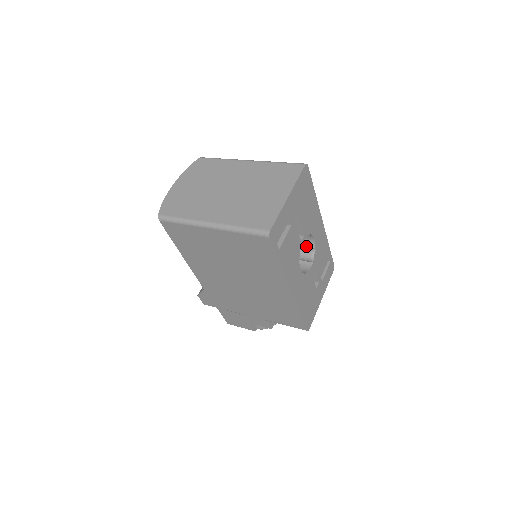
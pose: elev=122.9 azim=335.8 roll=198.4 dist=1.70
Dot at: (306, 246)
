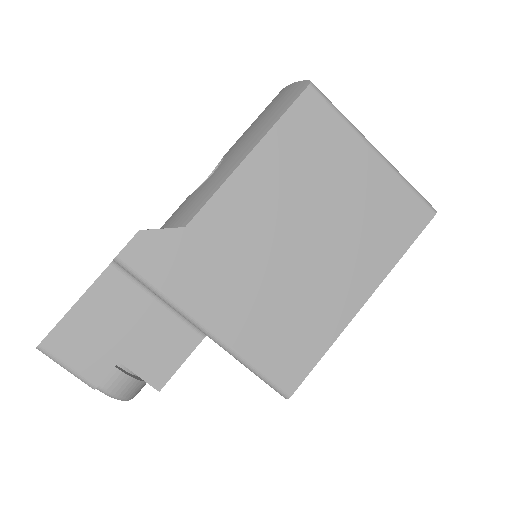
Dot at: occluded
